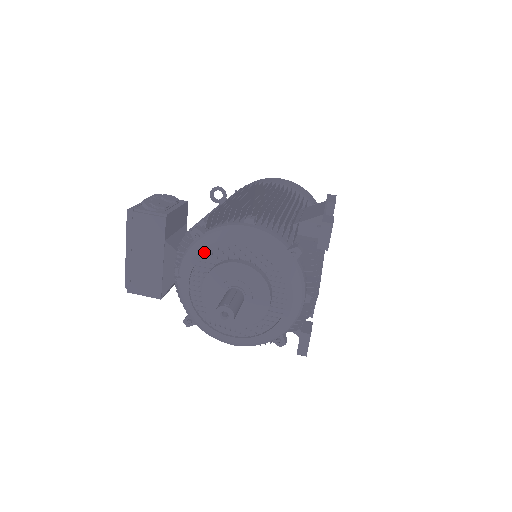
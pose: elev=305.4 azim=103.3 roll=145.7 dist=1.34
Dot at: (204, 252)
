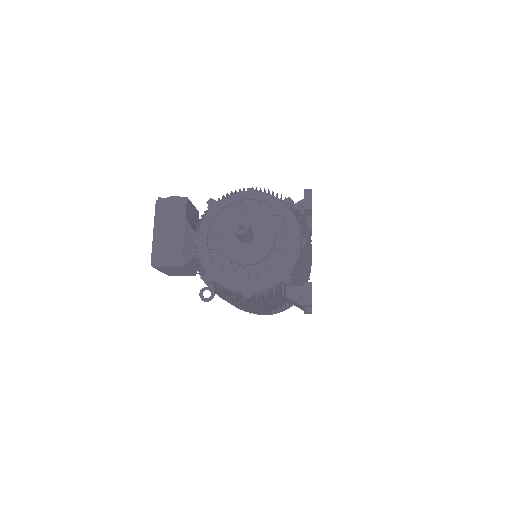
Dot at: (219, 210)
